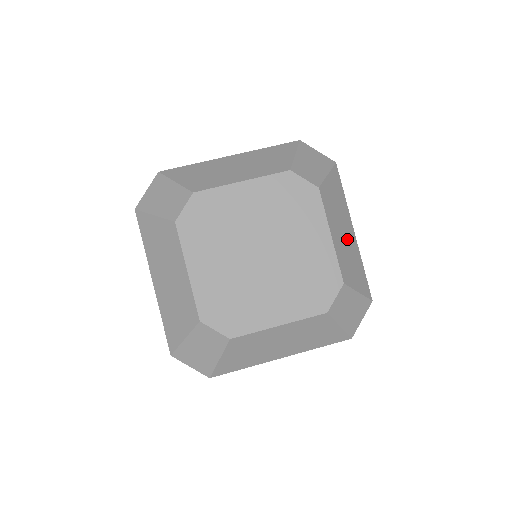
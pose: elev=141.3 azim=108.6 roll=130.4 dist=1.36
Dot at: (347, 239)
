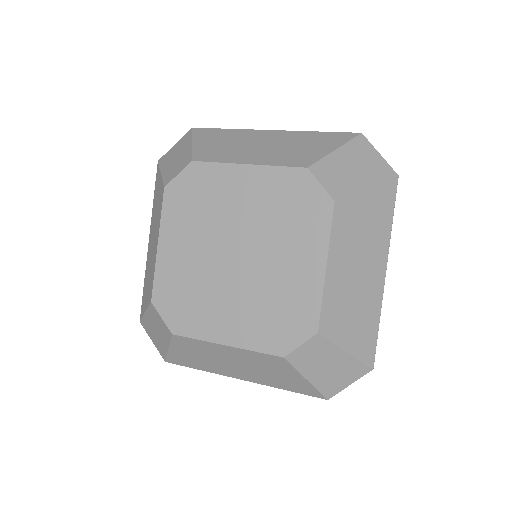
Dot at: (362, 279)
